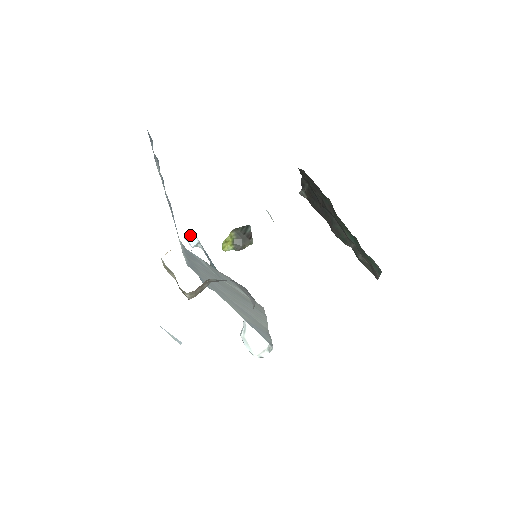
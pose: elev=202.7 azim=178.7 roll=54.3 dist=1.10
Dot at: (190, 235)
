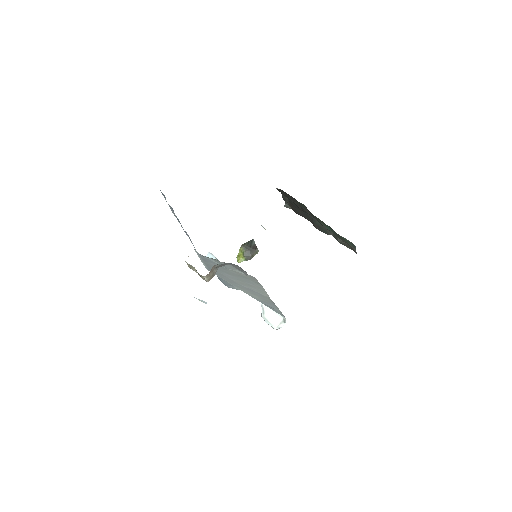
Dot at: (209, 256)
